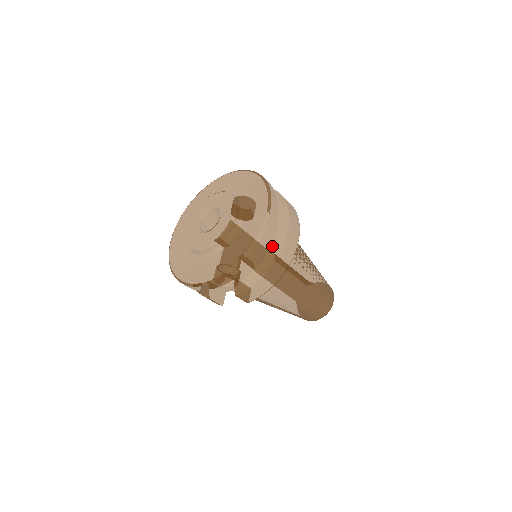
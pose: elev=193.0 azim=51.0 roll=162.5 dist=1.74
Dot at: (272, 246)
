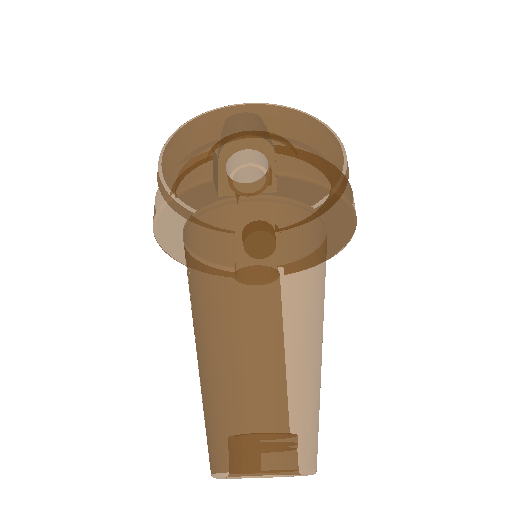
Dot at: occluded
